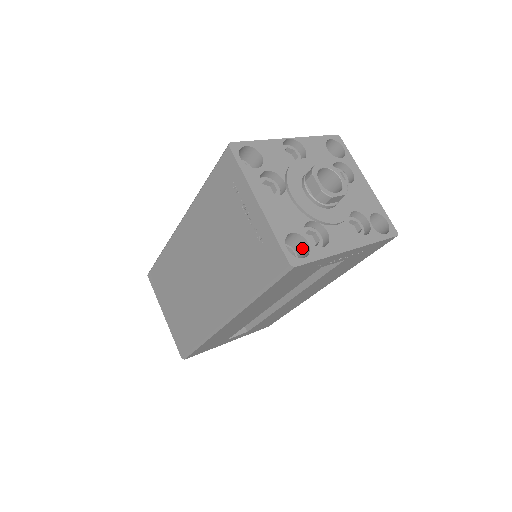
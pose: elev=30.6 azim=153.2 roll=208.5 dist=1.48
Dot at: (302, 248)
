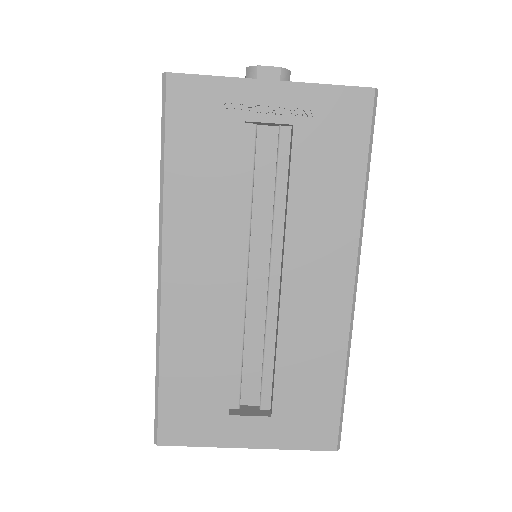
Dot at: occluded
